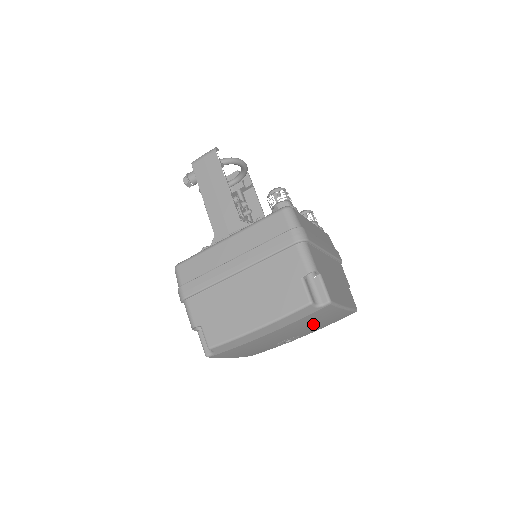
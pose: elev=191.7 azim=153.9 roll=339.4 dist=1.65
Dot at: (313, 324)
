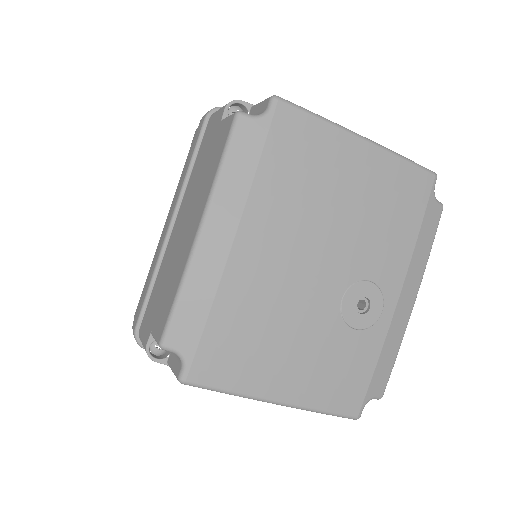
Dot at: (337, 204)
